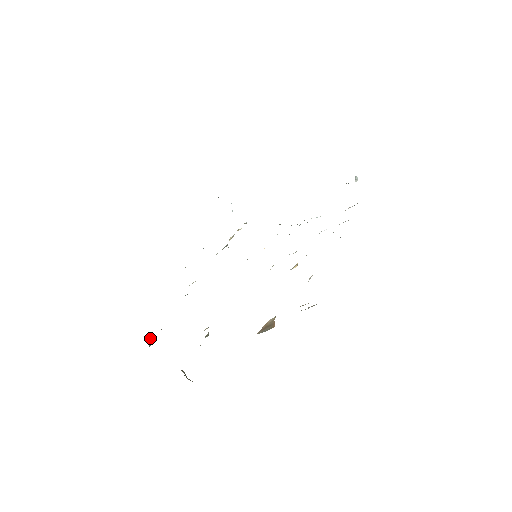
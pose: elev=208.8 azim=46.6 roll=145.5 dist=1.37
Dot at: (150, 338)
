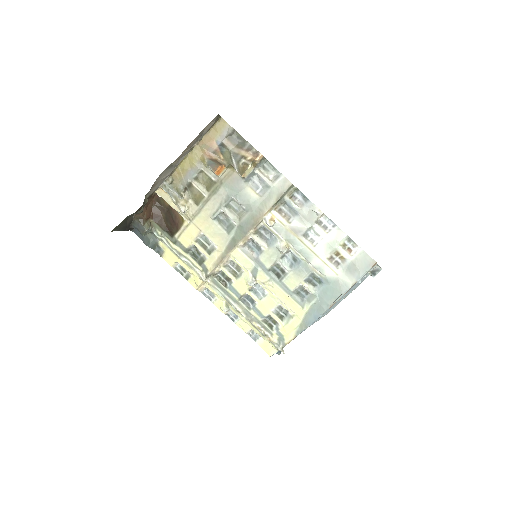
Dot at: (150, 224)
